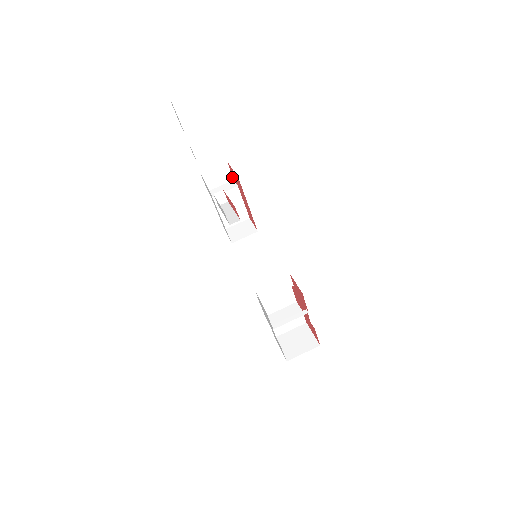
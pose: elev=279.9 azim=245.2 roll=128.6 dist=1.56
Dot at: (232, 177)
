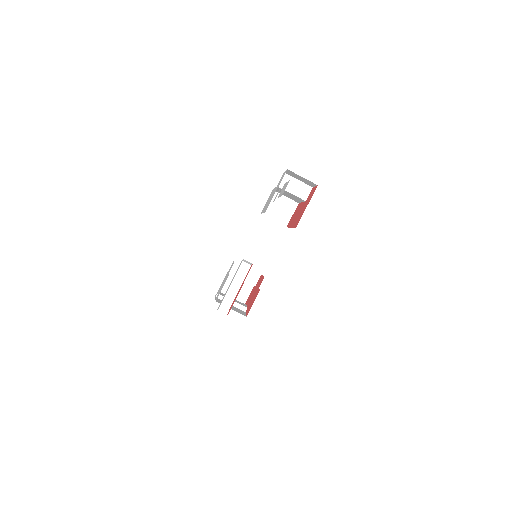
Dot at: (313, 186)
